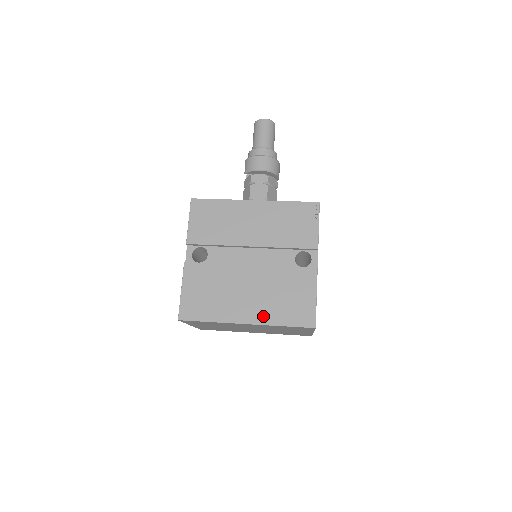
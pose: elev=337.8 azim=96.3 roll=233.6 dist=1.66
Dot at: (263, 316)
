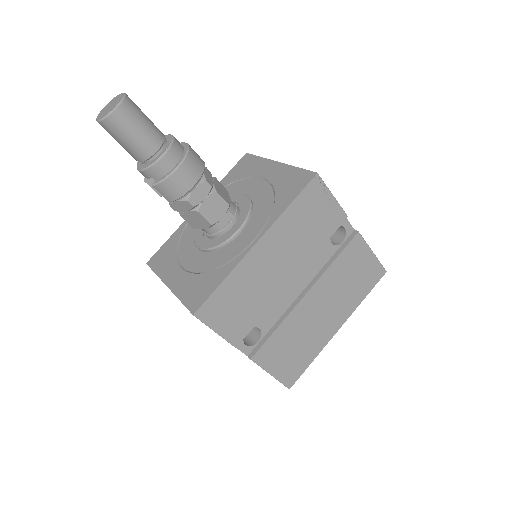
Dot at: (347, 310)
